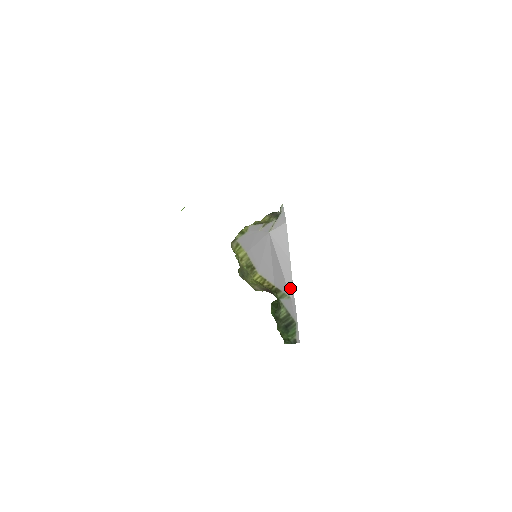
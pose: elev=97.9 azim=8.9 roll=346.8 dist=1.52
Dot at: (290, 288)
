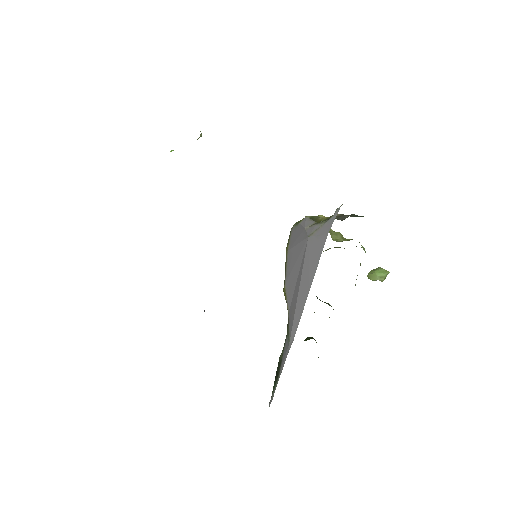
Dot at: (294, 329)
